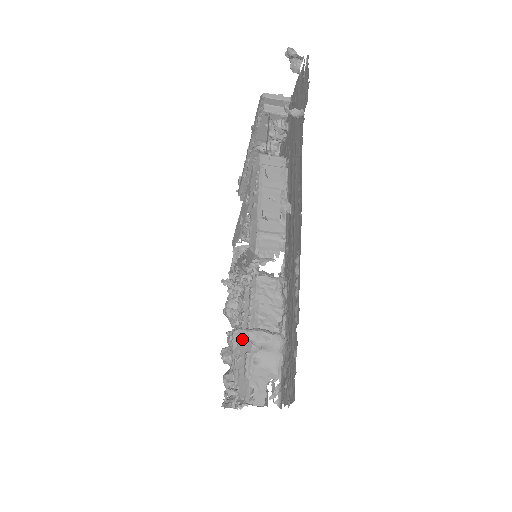
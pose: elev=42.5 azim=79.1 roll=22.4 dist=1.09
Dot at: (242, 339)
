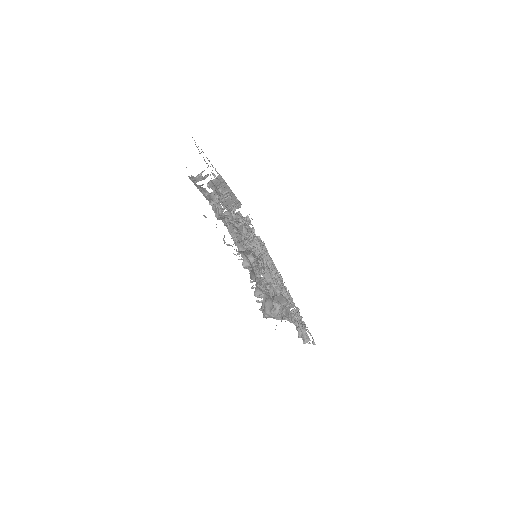
Dot at: occluded
